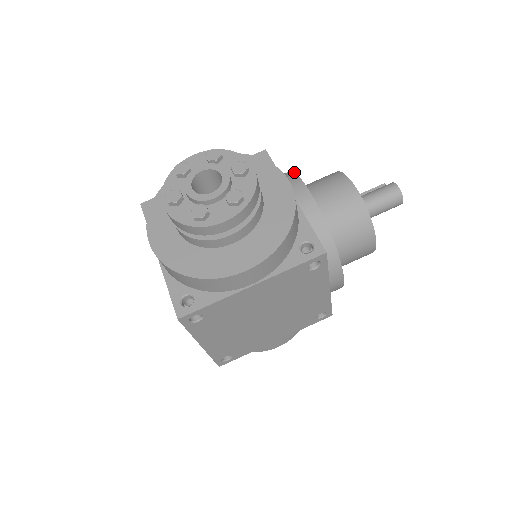
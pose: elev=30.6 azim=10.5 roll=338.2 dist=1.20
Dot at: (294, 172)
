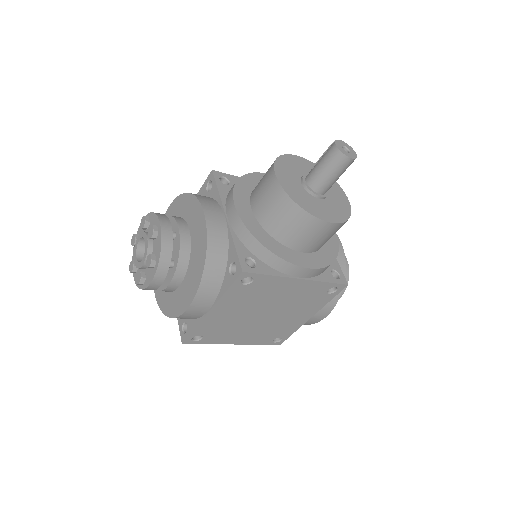
Dot at: (235, 183)
